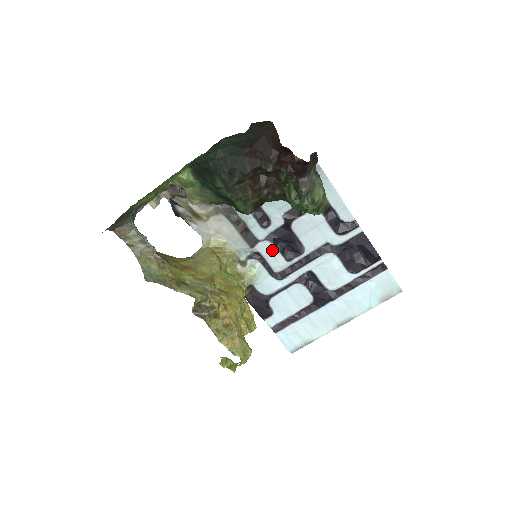
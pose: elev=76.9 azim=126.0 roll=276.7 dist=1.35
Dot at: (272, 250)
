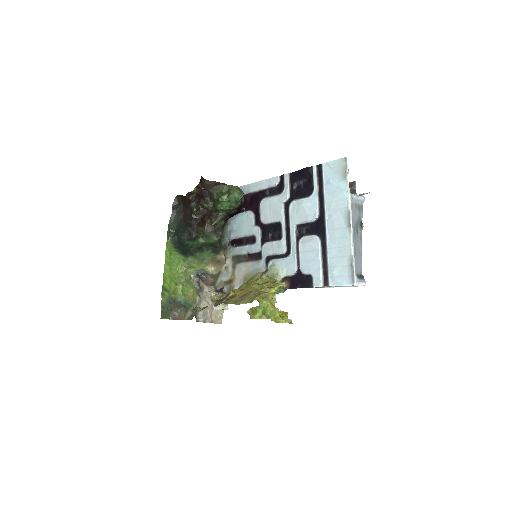
Dot at: (270, 246)
